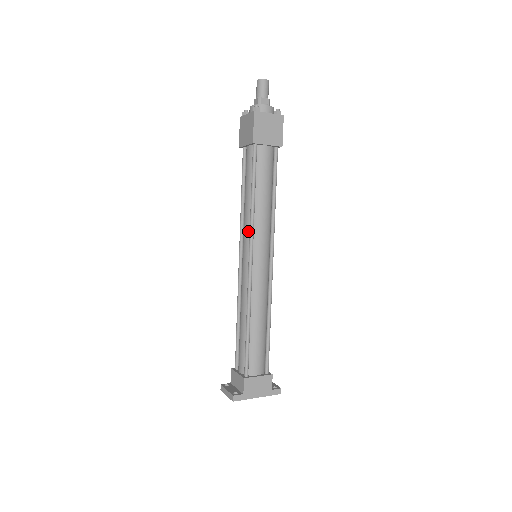
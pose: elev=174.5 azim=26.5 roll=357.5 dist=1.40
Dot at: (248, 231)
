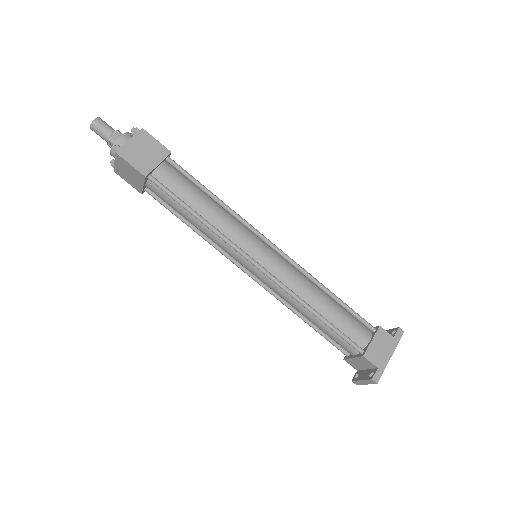
Dot at: (226, 246)
